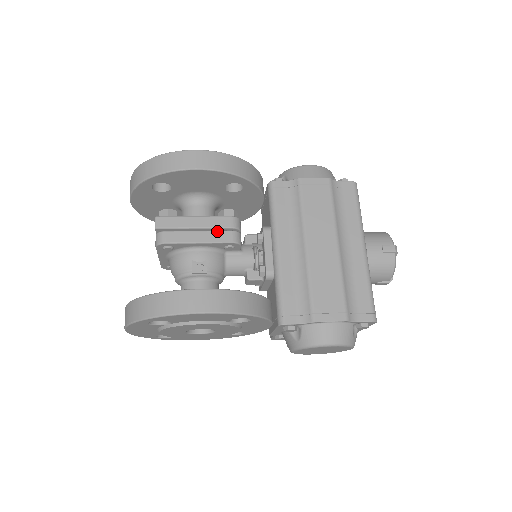
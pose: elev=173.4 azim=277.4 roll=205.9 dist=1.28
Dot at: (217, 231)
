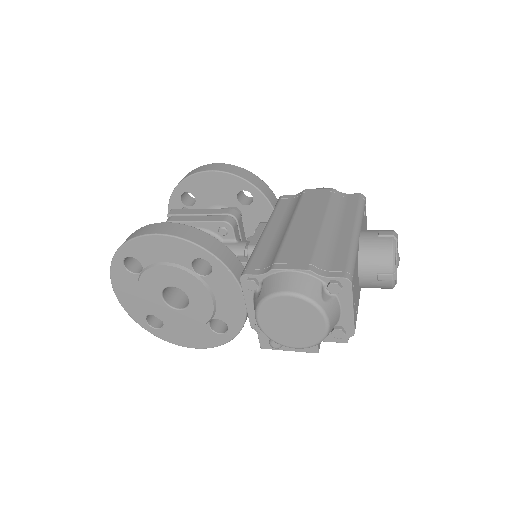
Dot at: (214, 215)
